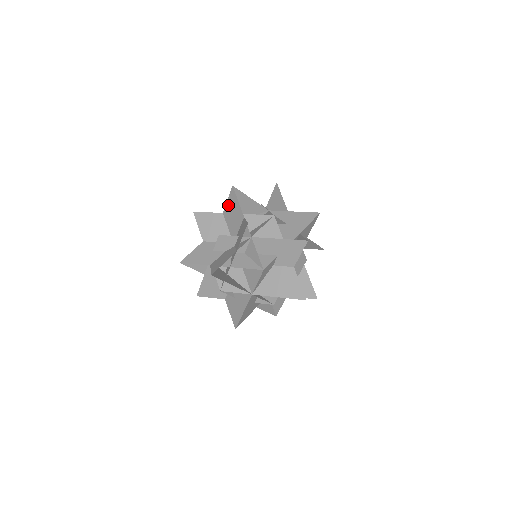
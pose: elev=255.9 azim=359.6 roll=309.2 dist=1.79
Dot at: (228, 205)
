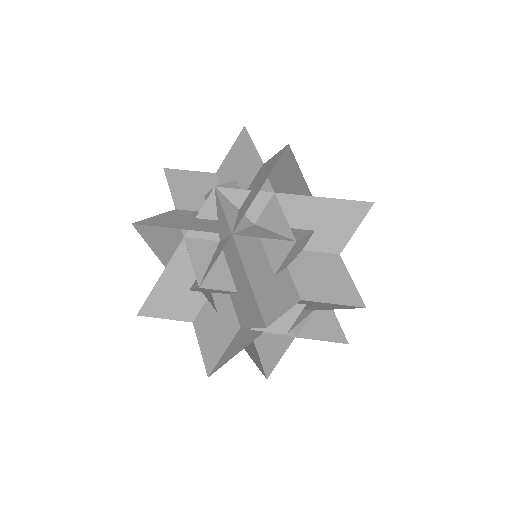
Dot at: (176, 191)
